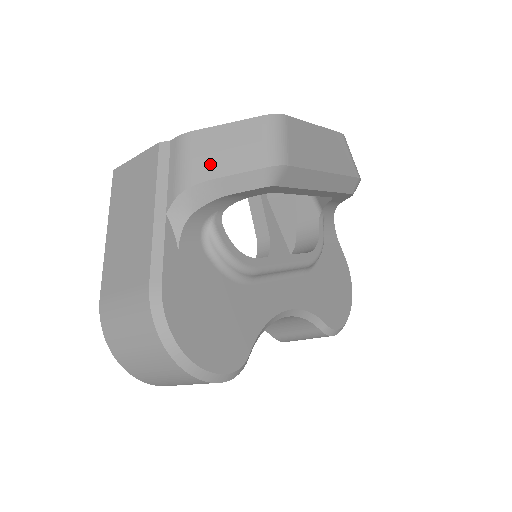
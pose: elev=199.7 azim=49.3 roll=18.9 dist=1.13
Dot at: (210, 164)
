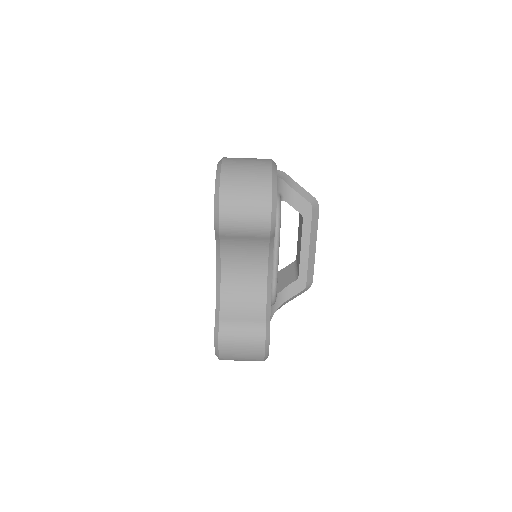
Dot at: occluded
